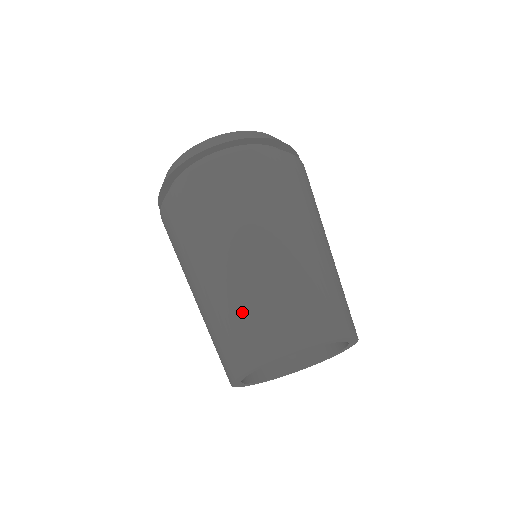
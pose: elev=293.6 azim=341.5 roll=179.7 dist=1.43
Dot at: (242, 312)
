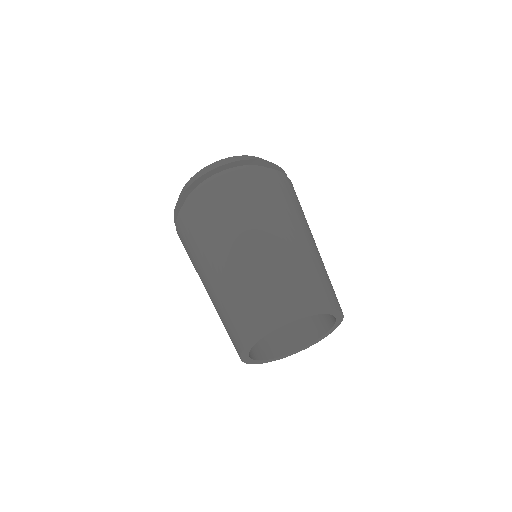
Dot at: (286, 274)
